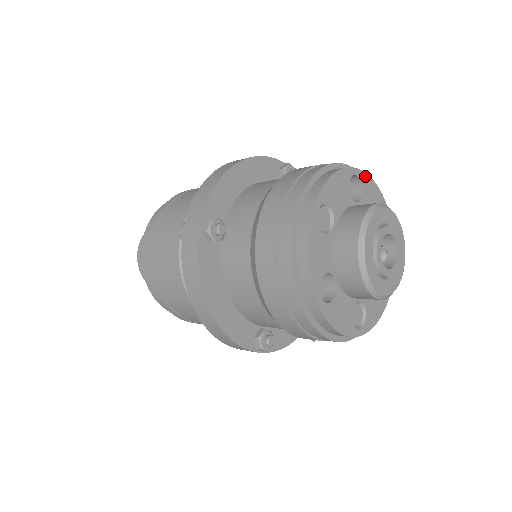
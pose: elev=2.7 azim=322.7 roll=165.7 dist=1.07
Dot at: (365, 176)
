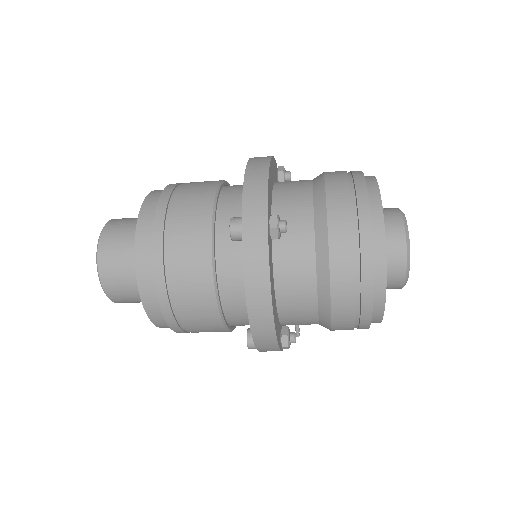
Dot at: occluded
